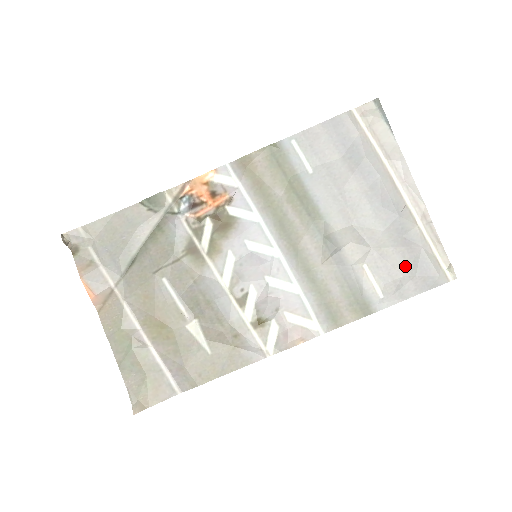
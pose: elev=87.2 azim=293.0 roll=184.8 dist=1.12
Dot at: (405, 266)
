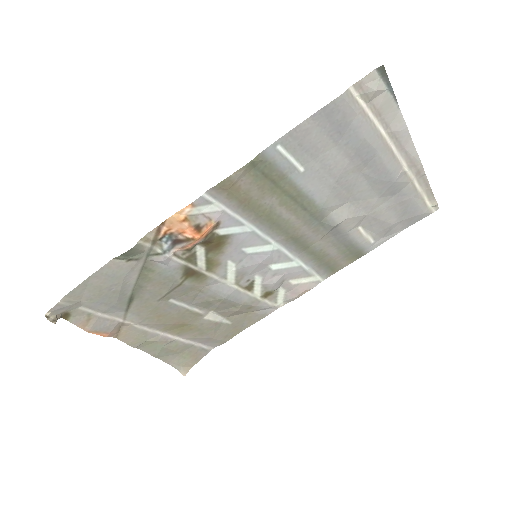
Dot at: (396, 217)
